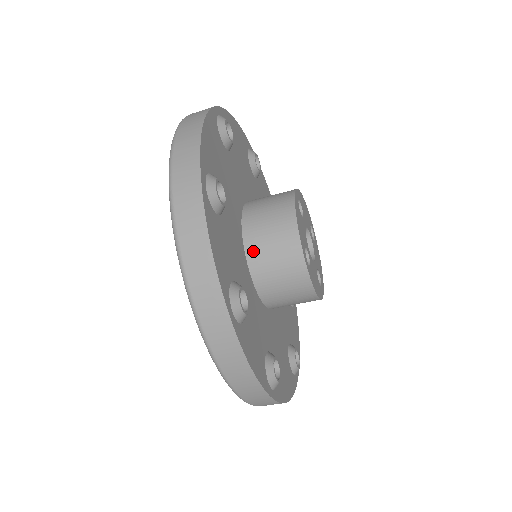
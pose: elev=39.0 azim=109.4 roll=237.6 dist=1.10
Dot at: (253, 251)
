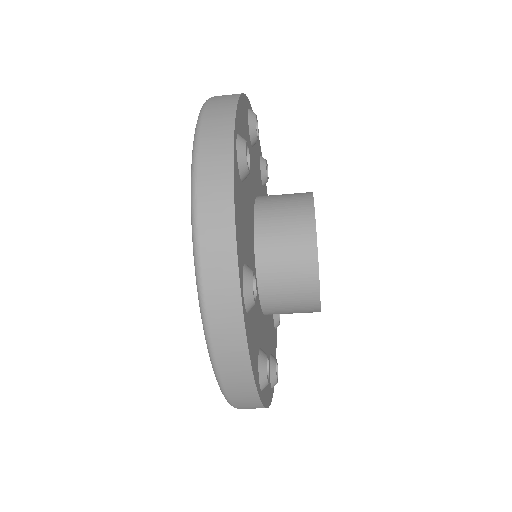
Dot at: (268, 292)
